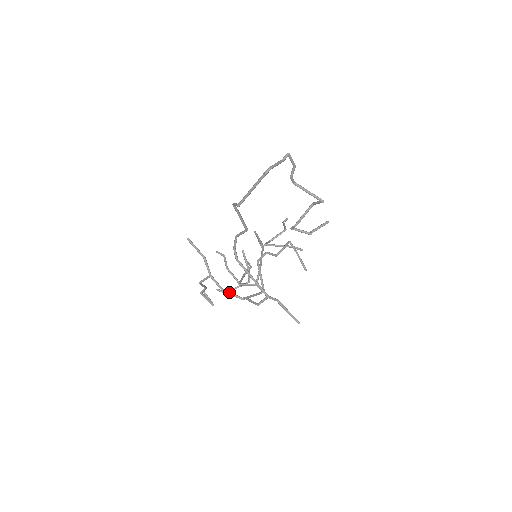
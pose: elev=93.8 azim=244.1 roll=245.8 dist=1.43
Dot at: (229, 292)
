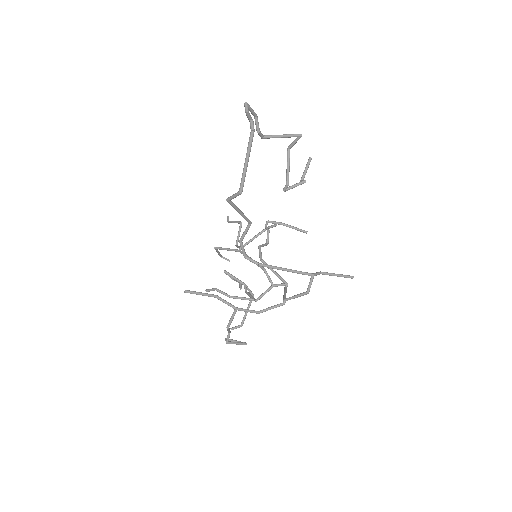
Dot at: (266, 309)
